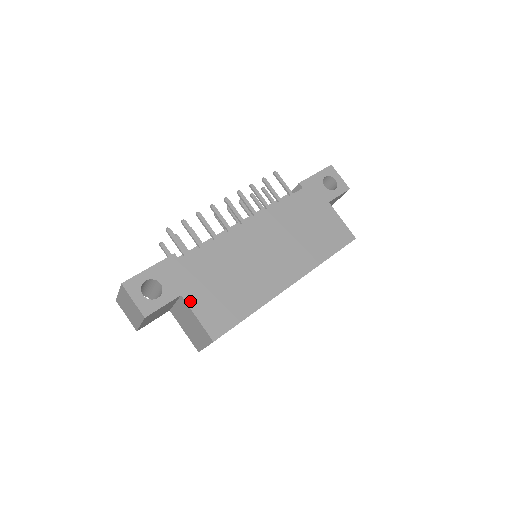
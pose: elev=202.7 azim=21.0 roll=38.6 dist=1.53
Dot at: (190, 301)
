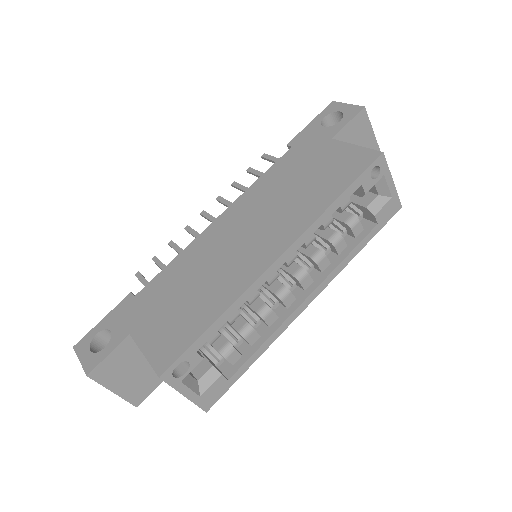
Dot at: (138, 337)
